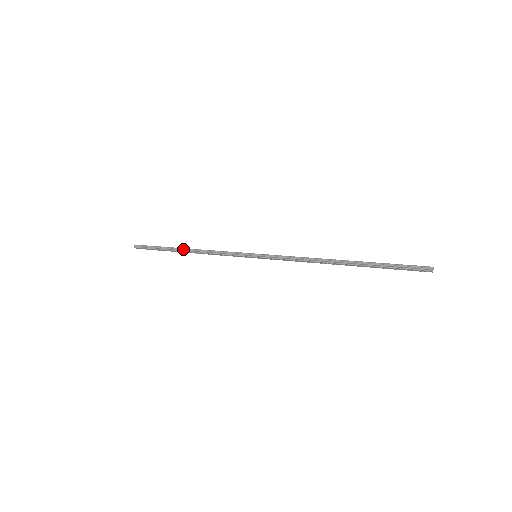
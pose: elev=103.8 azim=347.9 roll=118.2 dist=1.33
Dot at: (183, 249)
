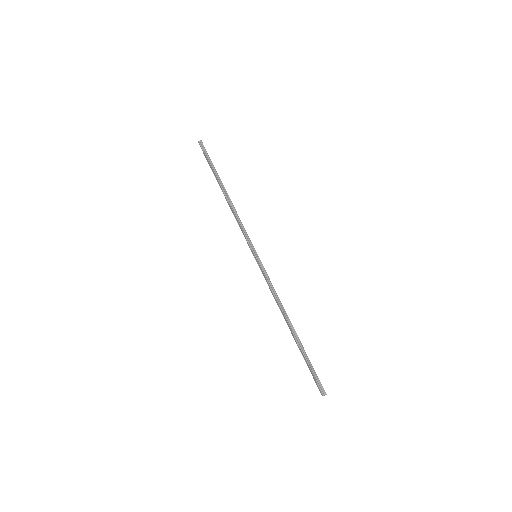
Dot at: (224, 189)
